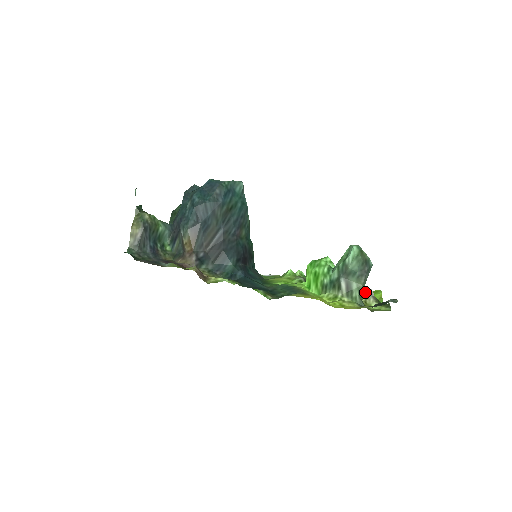
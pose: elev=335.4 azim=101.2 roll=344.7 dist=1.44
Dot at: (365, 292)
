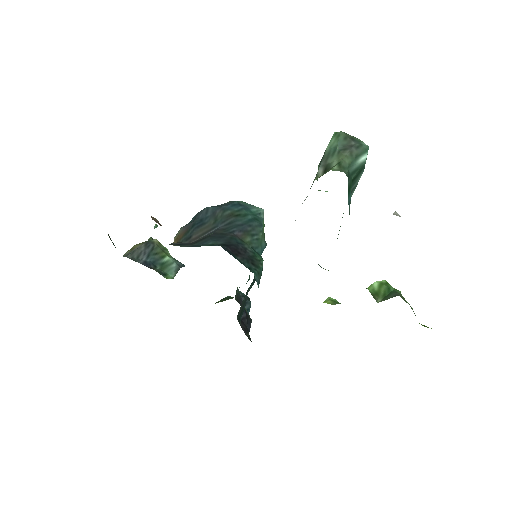
Dot at: occluded
